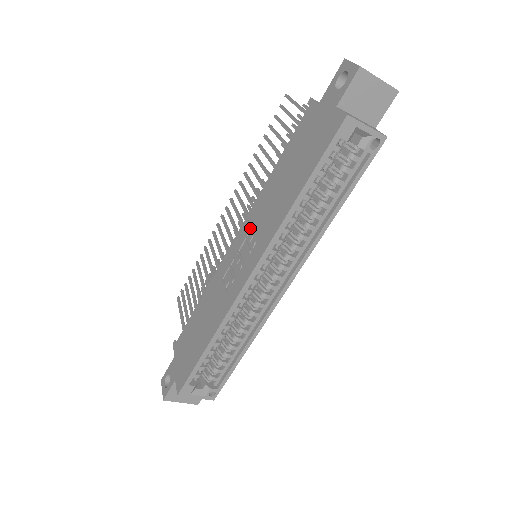
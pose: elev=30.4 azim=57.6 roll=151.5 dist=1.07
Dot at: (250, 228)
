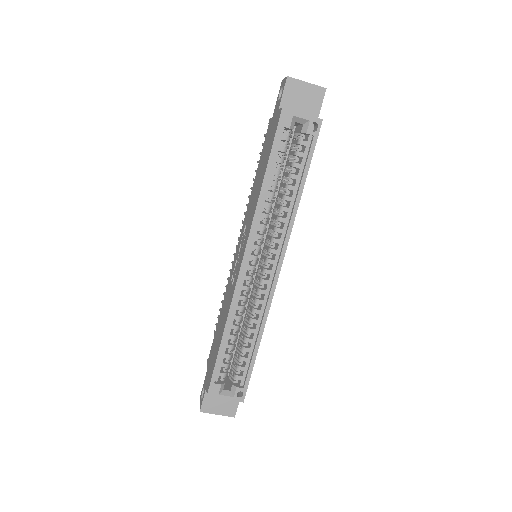
Dot at: (244, 230)
